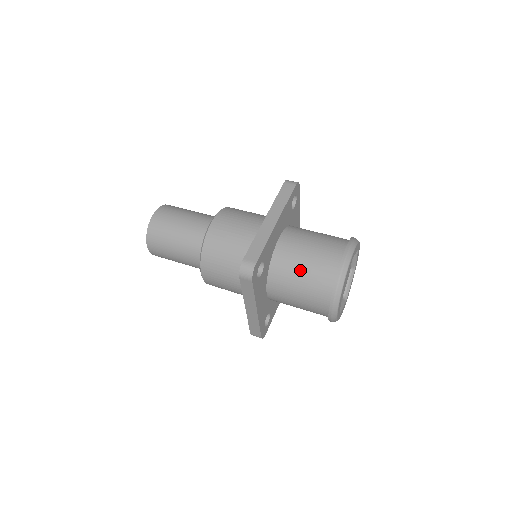
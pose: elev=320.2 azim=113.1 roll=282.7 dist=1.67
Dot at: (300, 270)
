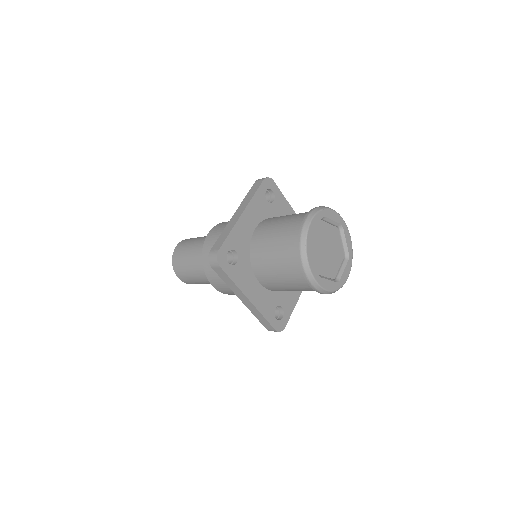
Dot at: occluded
